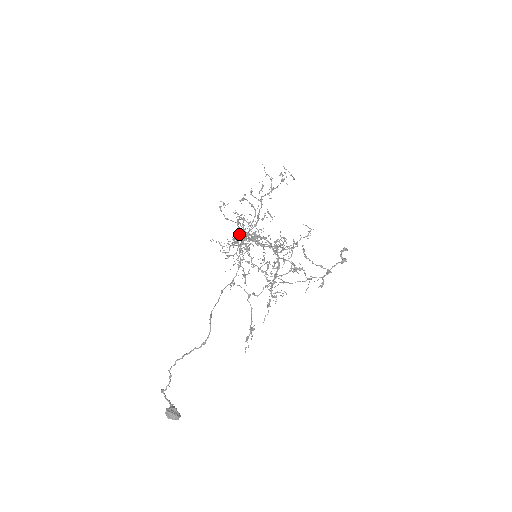
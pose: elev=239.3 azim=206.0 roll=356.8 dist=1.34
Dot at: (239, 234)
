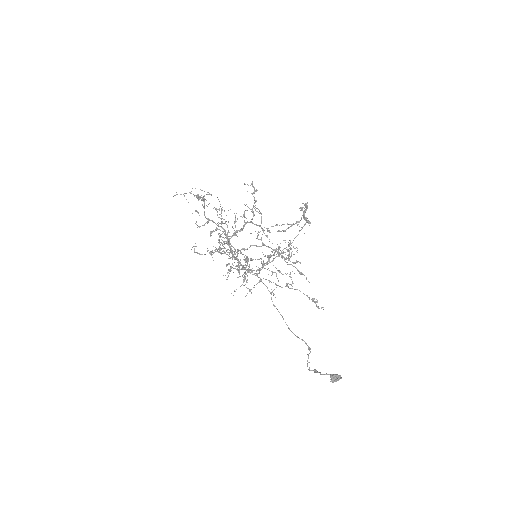
Dot at: occluded
